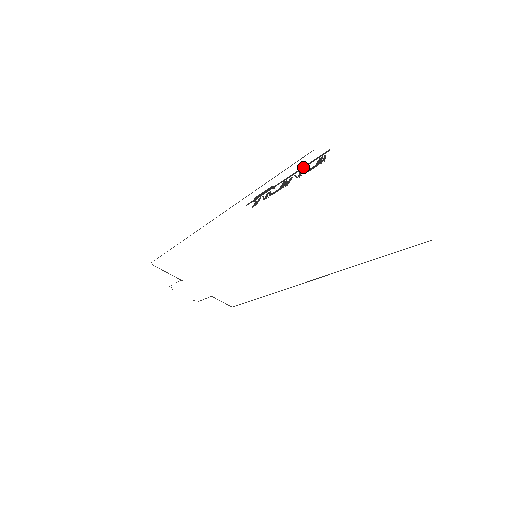
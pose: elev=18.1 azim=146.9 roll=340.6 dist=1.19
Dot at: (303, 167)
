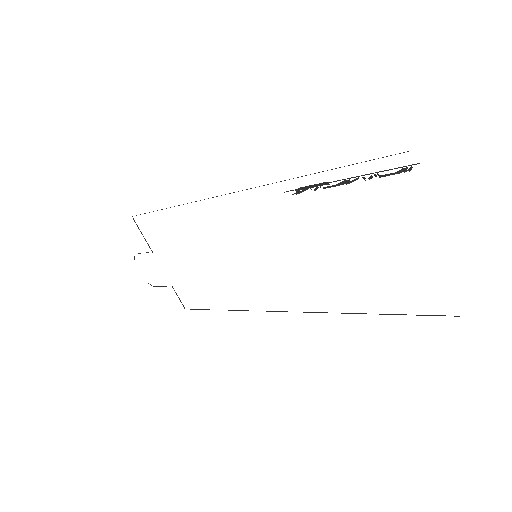
Dot at: (378, 172)
